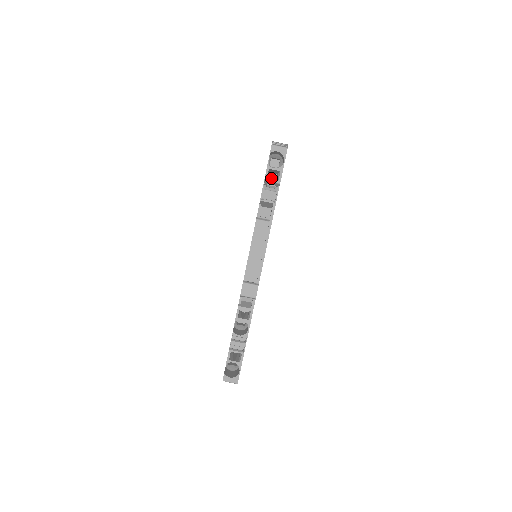
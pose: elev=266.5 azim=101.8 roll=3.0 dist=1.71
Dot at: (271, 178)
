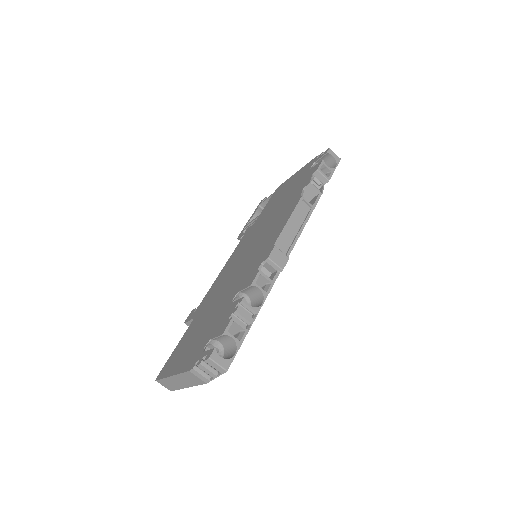
Dot at: occluded
